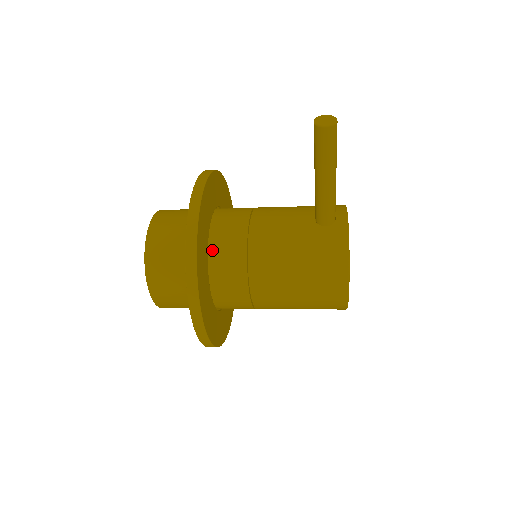
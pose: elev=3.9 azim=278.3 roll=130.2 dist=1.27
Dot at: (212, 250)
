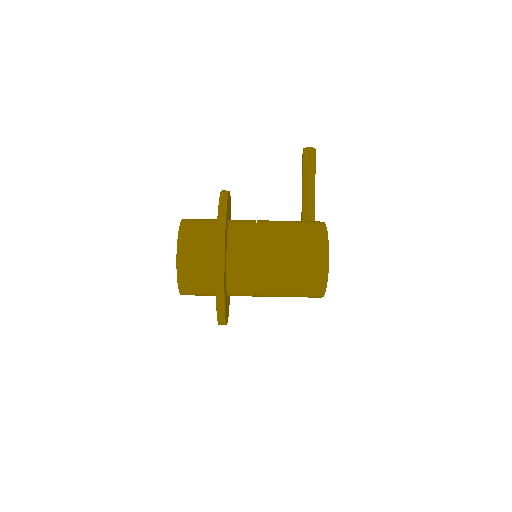
Dot at: (231, 225)
